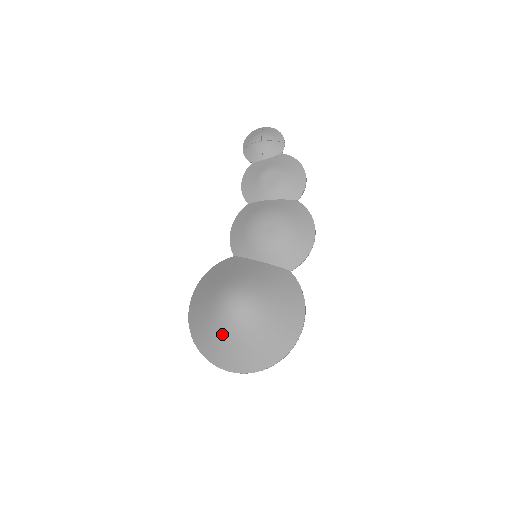
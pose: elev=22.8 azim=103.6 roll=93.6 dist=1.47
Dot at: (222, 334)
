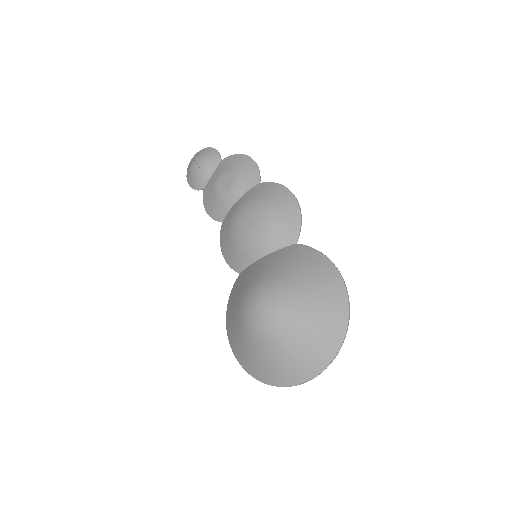
Dot at: (270, 347)
